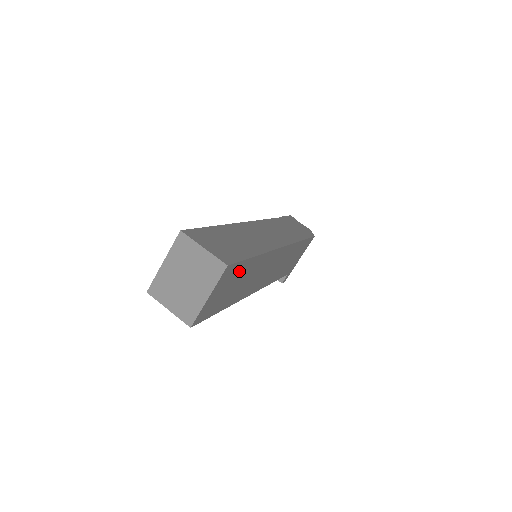
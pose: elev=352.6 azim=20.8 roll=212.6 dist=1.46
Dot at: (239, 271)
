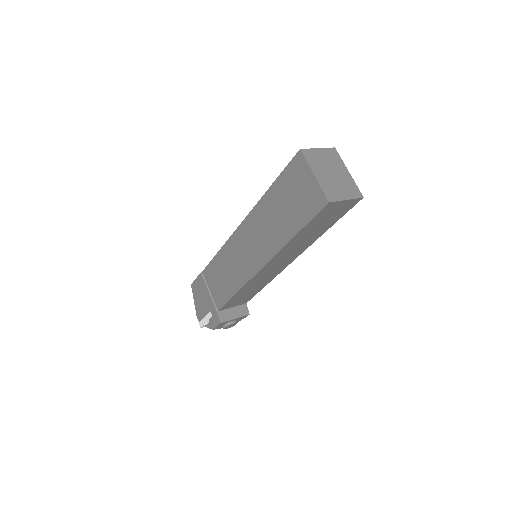
Dot at: occluded
